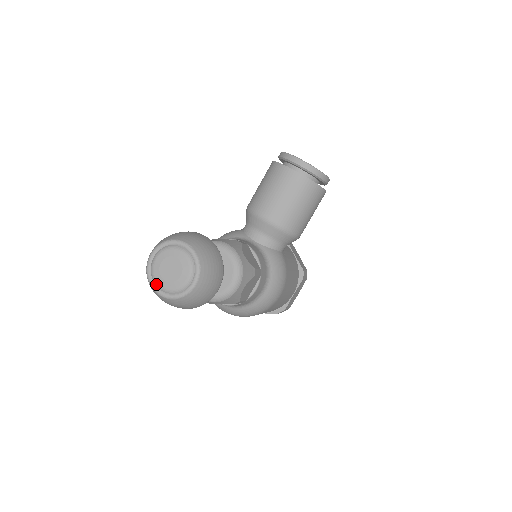
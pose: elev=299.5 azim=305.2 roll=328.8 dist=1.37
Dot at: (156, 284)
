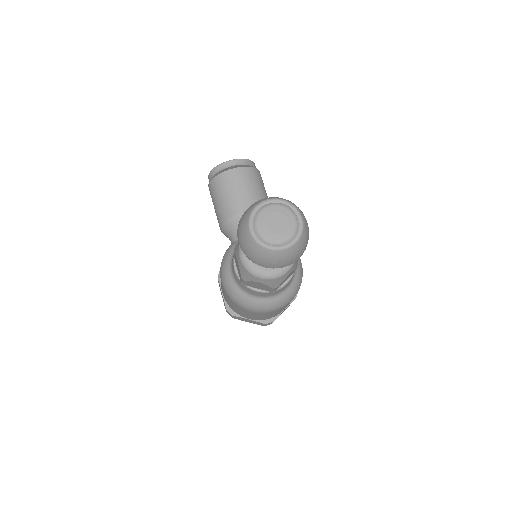
Dot at: (276, 243)
